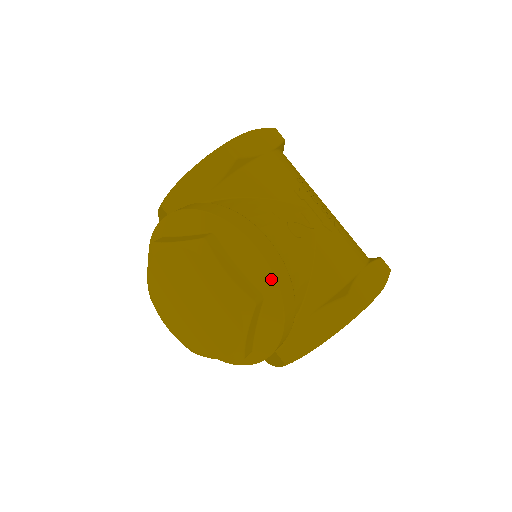
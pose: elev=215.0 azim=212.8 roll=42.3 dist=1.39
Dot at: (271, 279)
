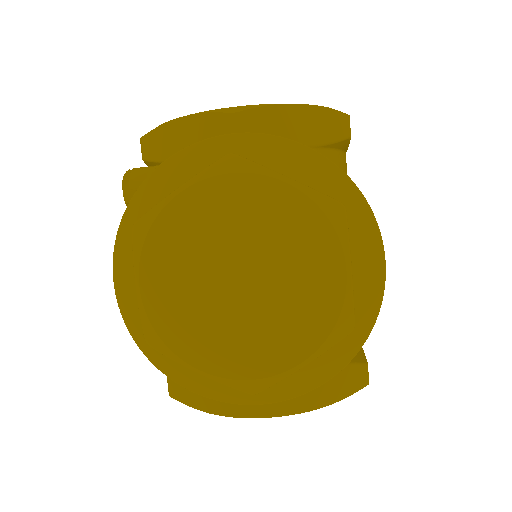
Dot at: (376, 307)
